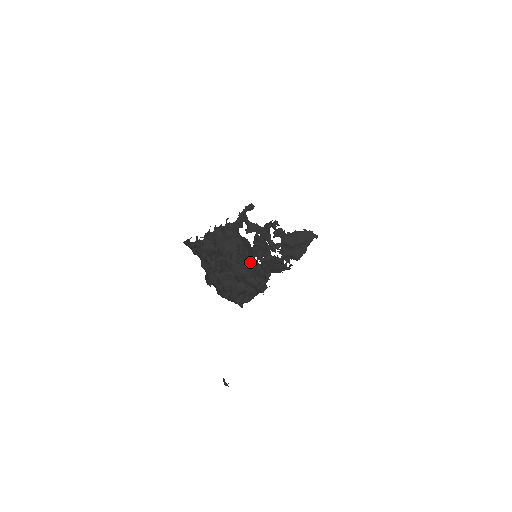
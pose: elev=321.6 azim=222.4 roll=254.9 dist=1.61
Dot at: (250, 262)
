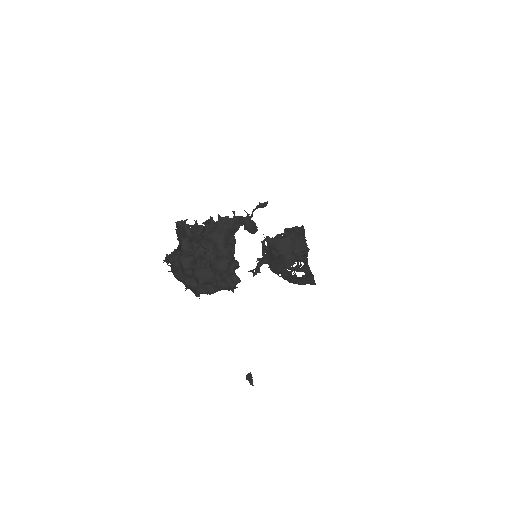
Dot at: (233, 258)
